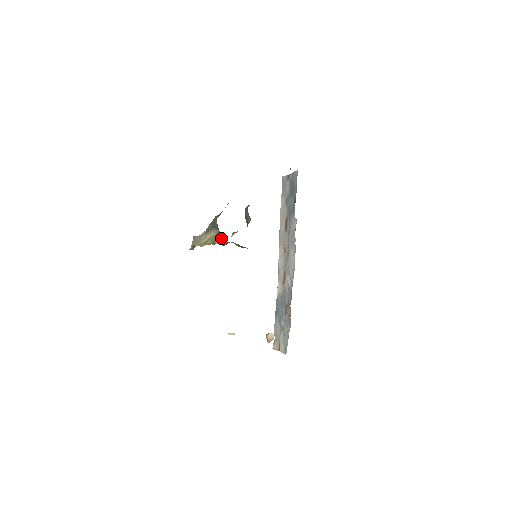
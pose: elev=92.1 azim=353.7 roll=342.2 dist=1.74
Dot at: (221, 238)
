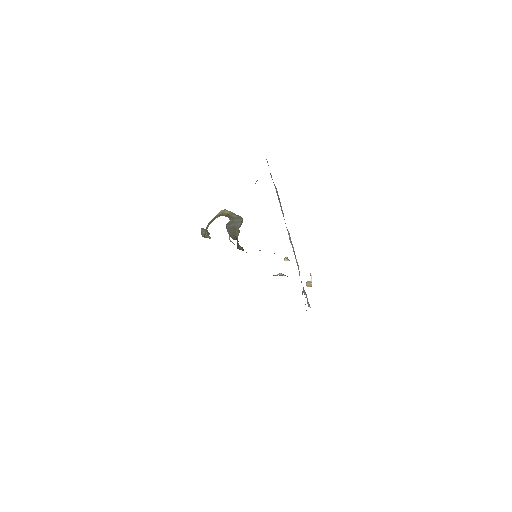
Dot at: occluded
